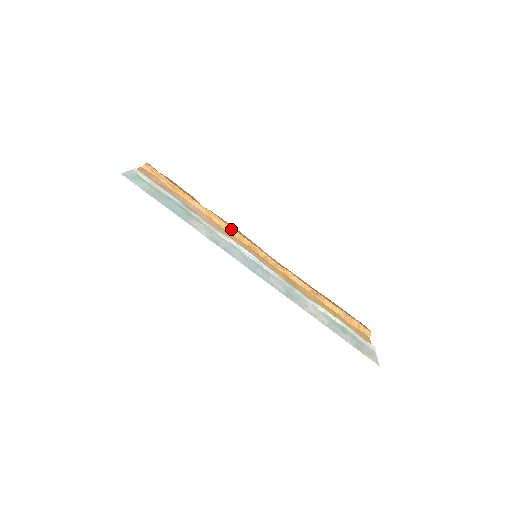
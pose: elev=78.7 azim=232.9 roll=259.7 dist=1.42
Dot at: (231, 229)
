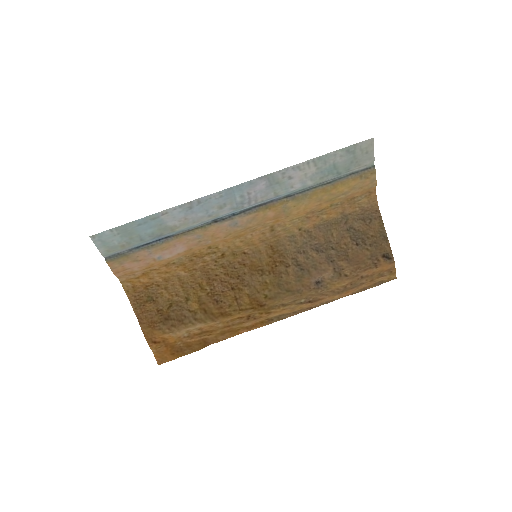
Dot at: (212, 245)
